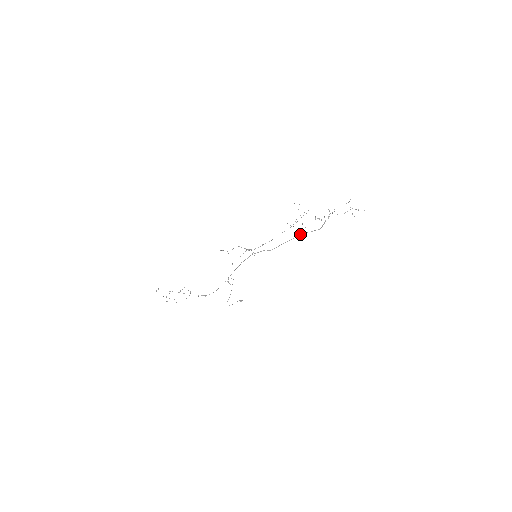
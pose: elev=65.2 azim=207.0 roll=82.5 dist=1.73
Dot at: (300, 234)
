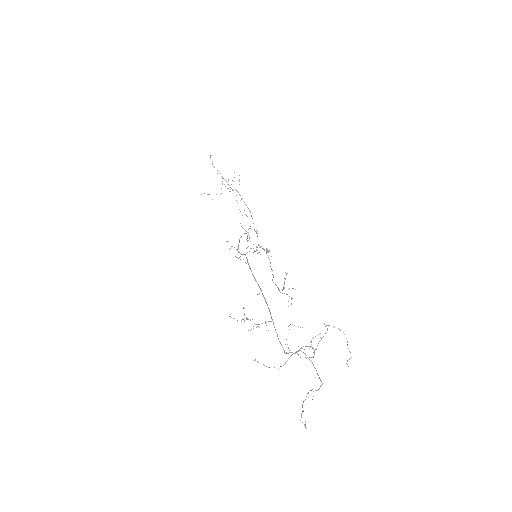
Dot at: (271, 318)
